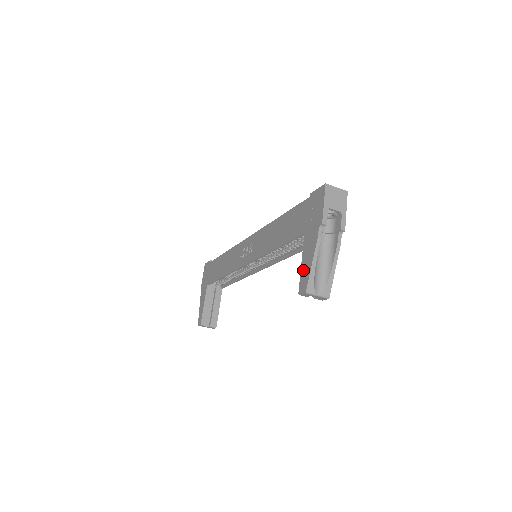
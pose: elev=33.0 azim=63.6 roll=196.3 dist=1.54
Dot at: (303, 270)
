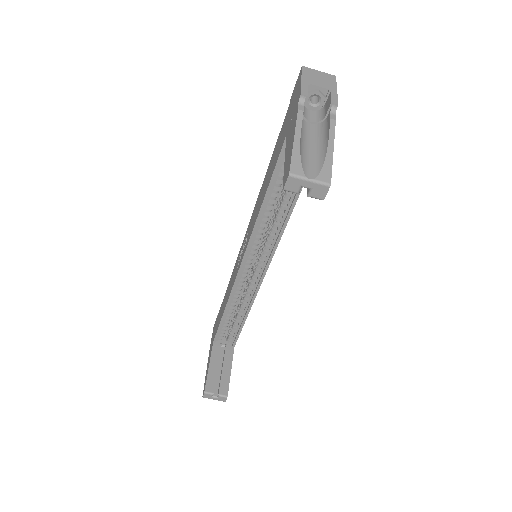
Dot at: (286, 161)
